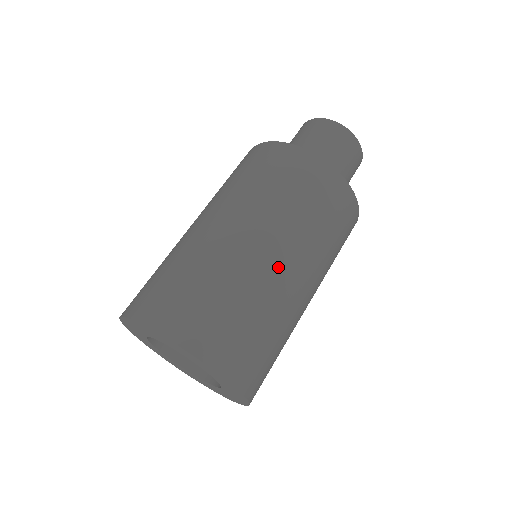
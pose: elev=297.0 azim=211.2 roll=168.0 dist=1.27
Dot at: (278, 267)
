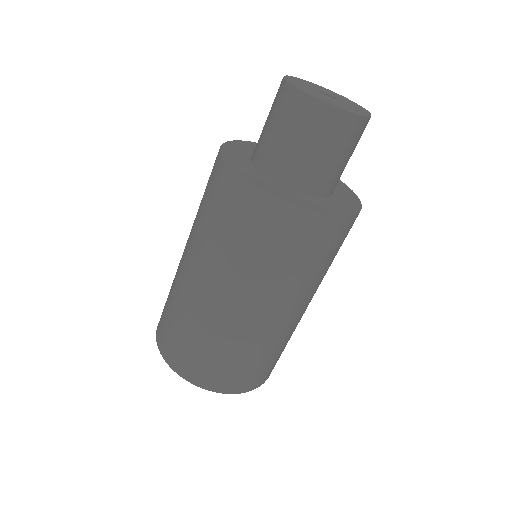
Dot at: (303, 313)
